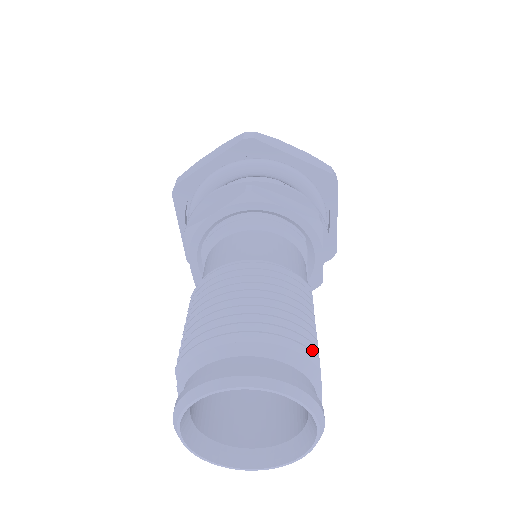
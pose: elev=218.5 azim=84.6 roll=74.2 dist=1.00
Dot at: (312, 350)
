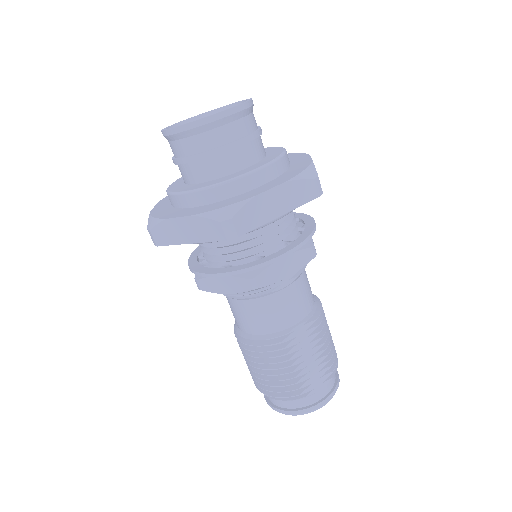
Dot at: (295, 390)
